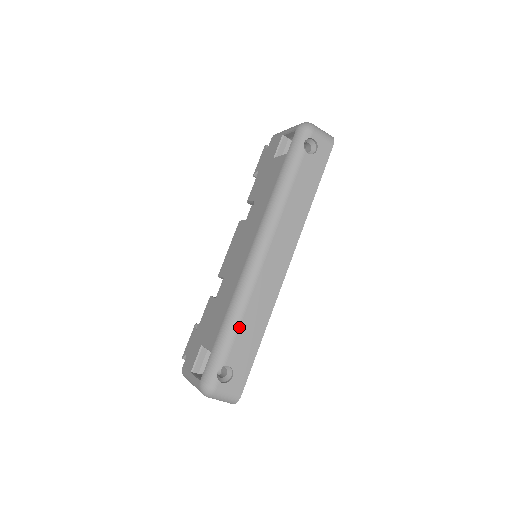
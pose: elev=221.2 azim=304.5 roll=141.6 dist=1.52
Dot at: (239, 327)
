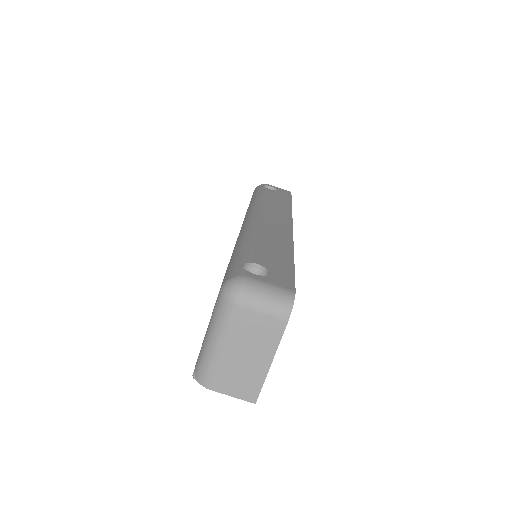
Dot at: (255, 243)
